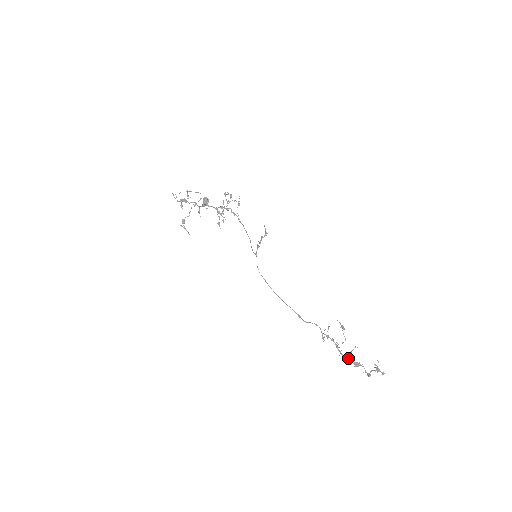
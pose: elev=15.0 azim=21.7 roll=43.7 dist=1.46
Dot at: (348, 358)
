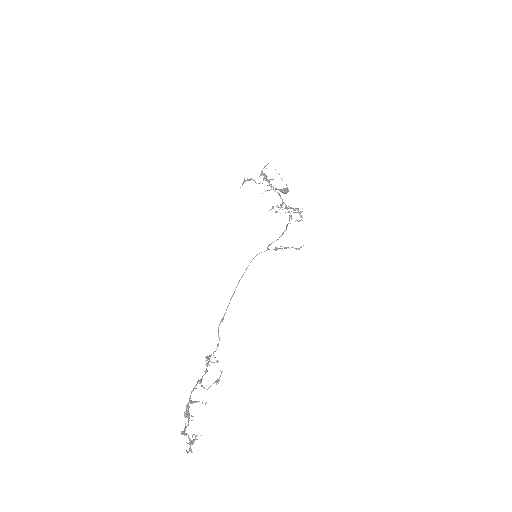
Dot at: (191, 400)
